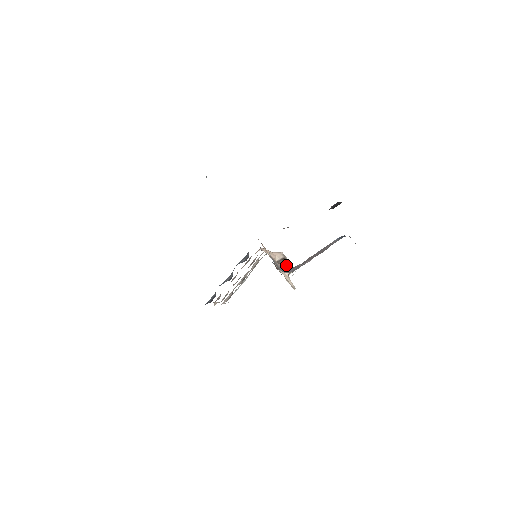
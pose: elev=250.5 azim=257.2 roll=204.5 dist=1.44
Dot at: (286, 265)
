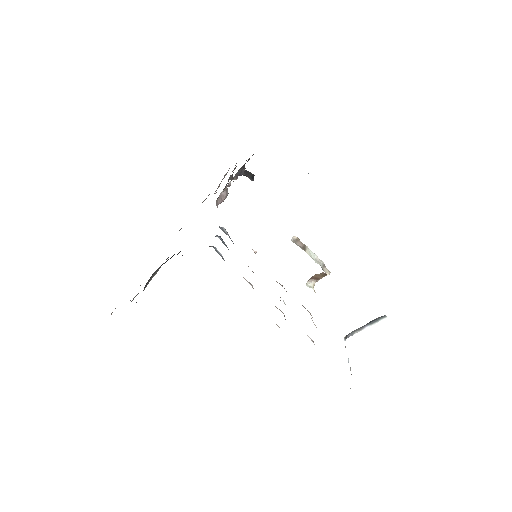
Dot at: occluded
